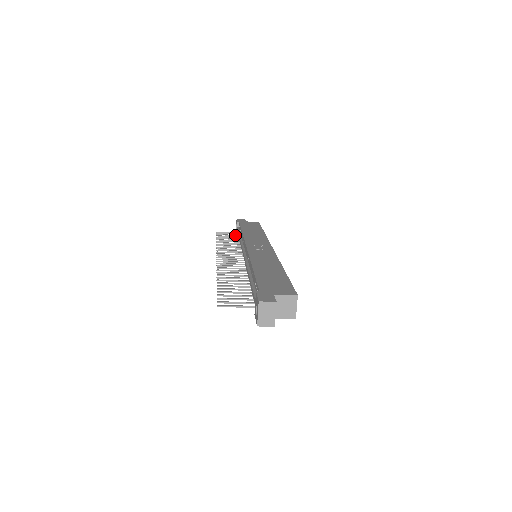
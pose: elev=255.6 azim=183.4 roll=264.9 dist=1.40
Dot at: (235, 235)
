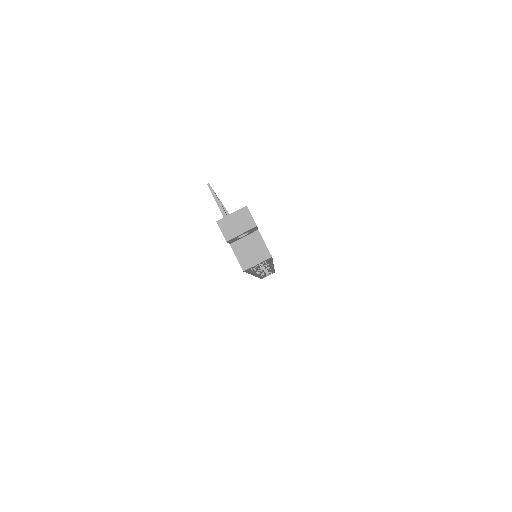
Dot at: occluded
